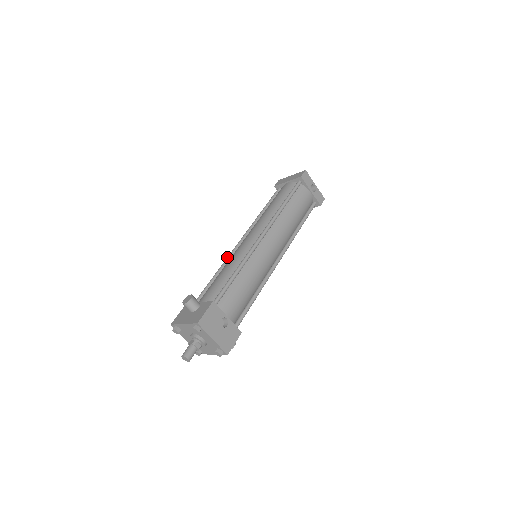
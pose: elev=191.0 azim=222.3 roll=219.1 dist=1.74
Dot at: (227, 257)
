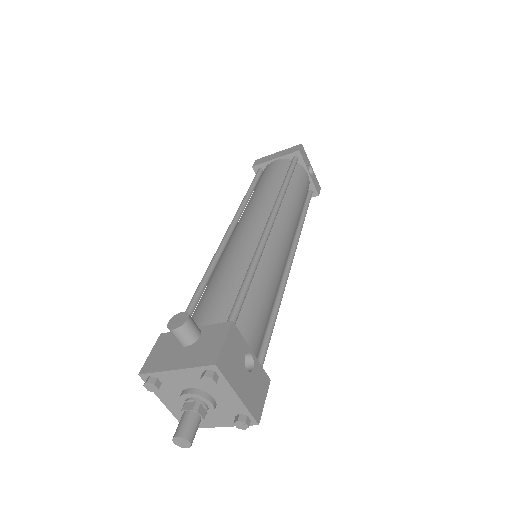
Dot at: (213, 256)
